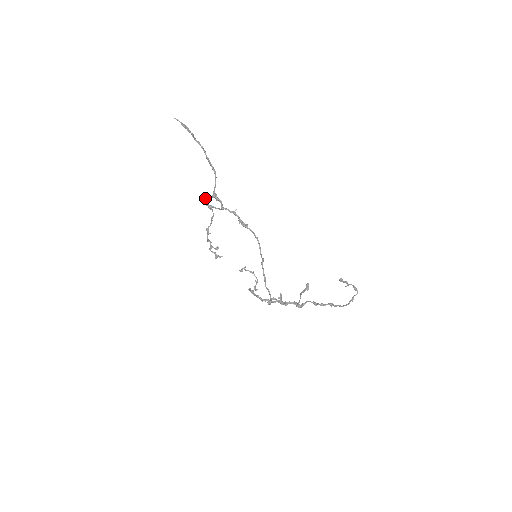
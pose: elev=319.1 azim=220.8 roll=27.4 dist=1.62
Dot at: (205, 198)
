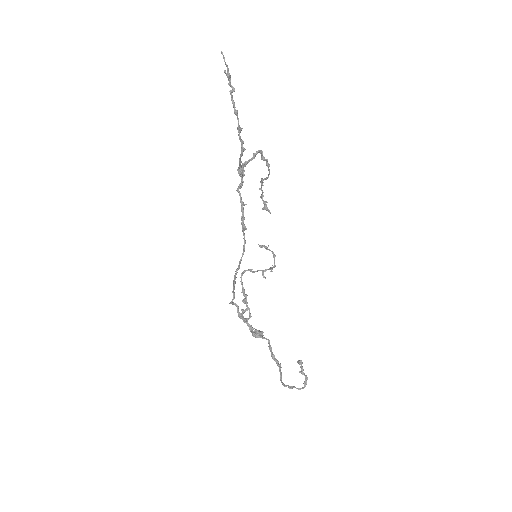
Dot at: occluded
